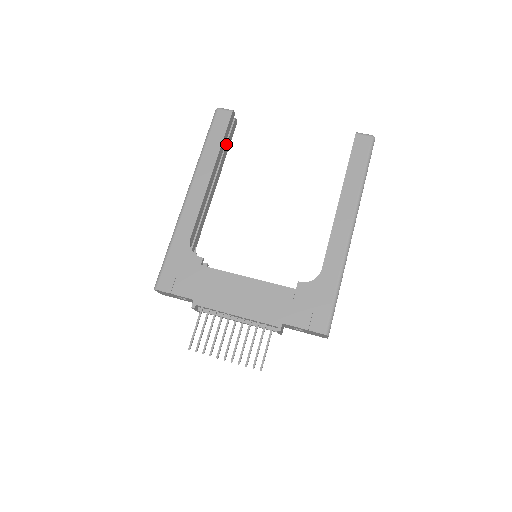
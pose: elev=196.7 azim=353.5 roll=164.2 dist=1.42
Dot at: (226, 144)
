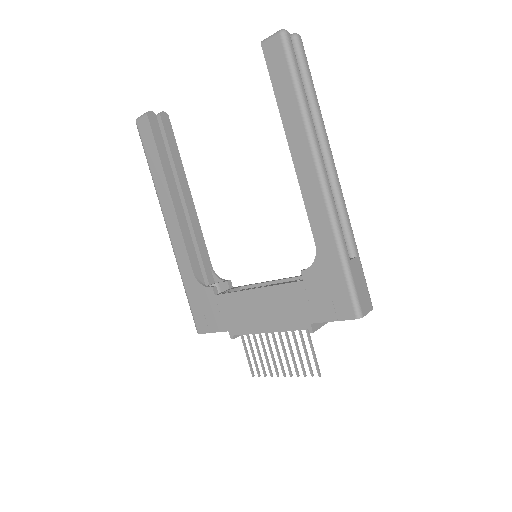
Dot at: (169, 148)
